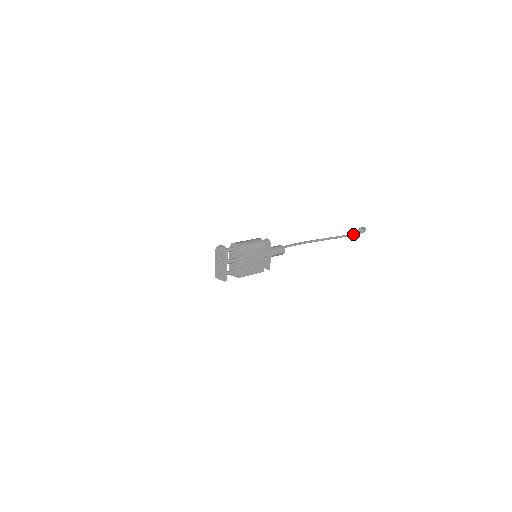
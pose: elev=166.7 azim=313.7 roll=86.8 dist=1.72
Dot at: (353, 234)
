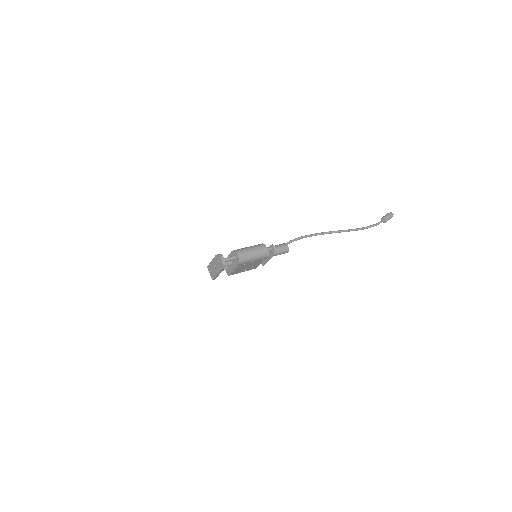
Dot at: (373, 226)
